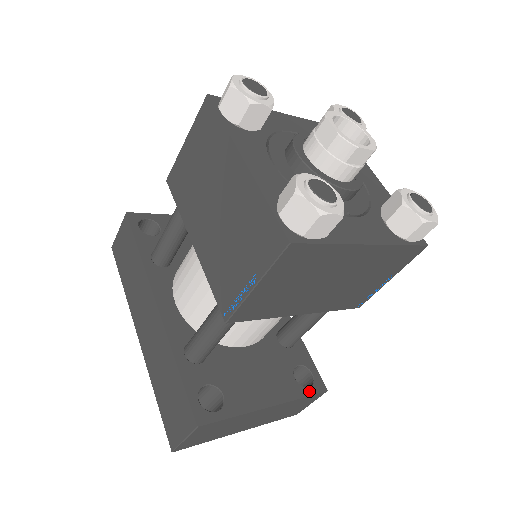
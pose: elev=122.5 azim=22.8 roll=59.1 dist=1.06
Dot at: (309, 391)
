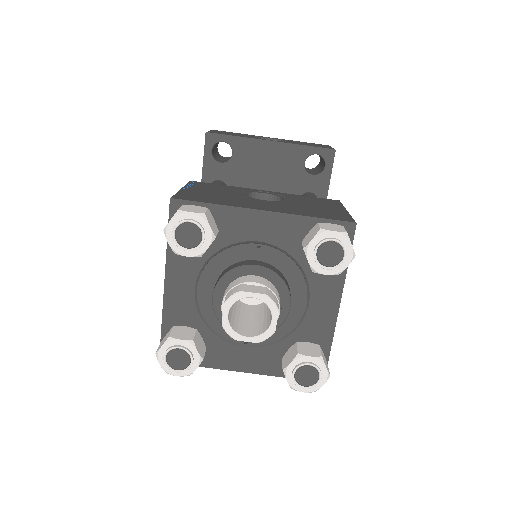
Dot at: occluded
